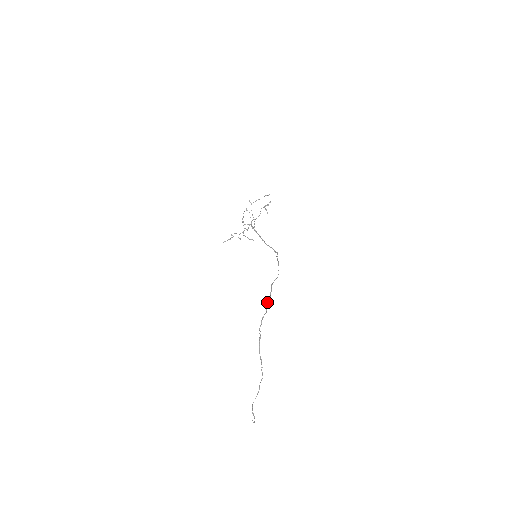
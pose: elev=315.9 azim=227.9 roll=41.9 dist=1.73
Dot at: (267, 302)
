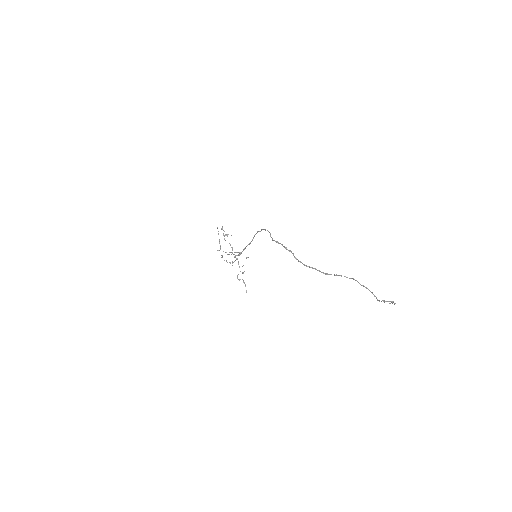
Dot at: occluded
